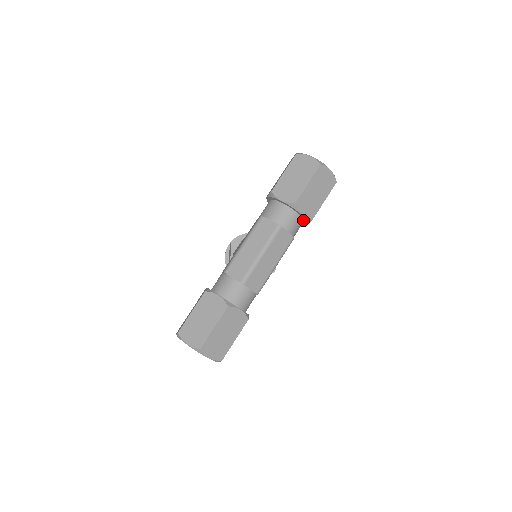
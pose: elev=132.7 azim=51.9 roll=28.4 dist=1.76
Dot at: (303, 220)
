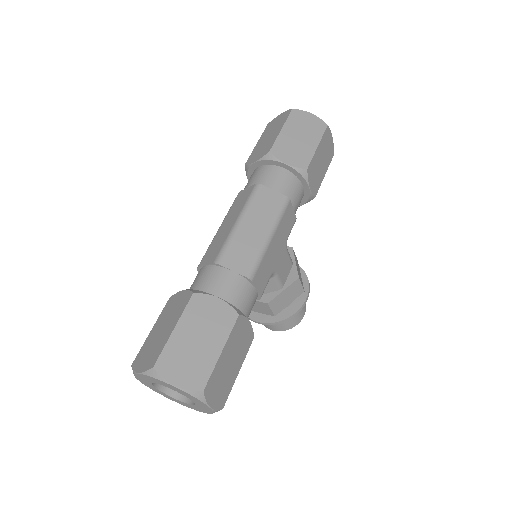
Dot at: (297, 179)
